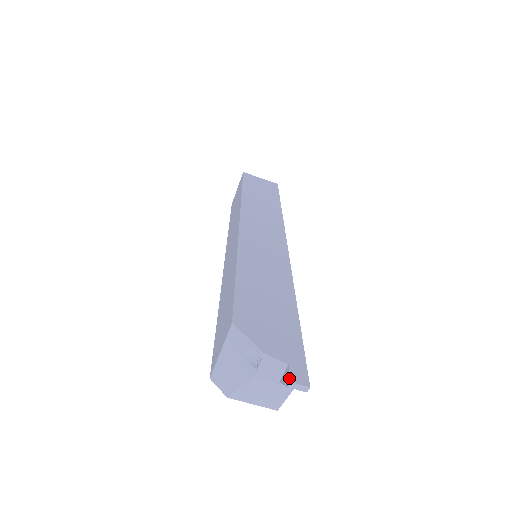
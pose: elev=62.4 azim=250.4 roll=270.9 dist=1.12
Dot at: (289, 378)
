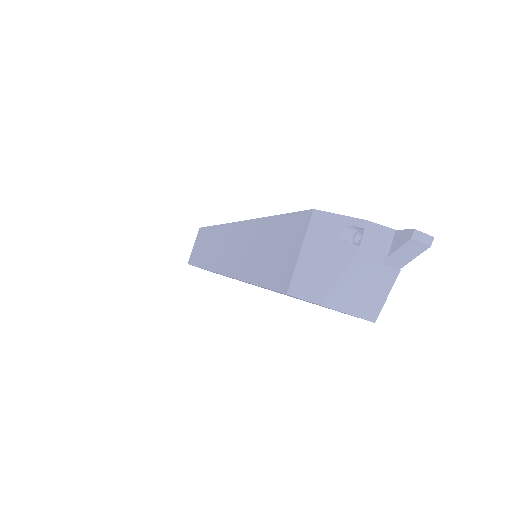
Dot at: (409, 230)
